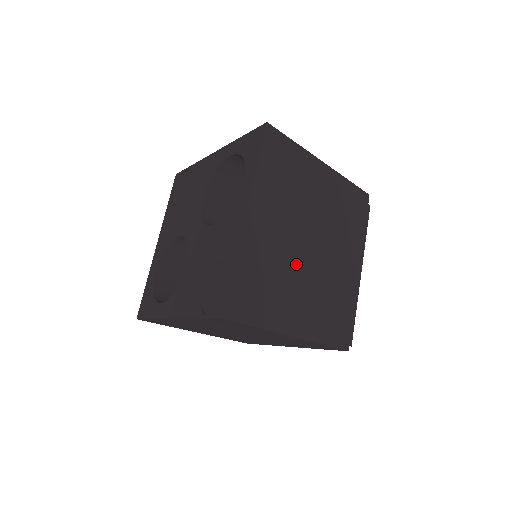
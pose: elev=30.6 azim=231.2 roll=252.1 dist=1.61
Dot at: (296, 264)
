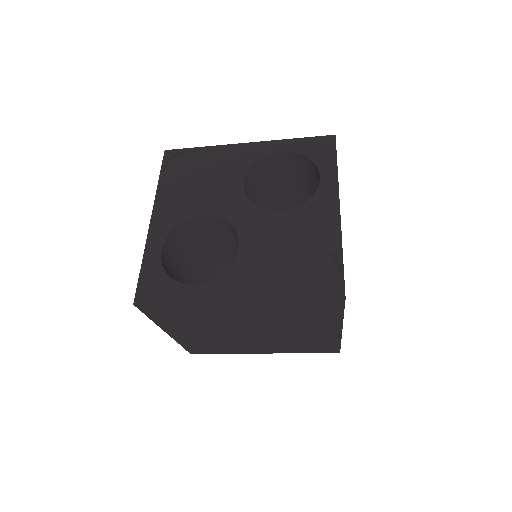
Dot at: occluded
